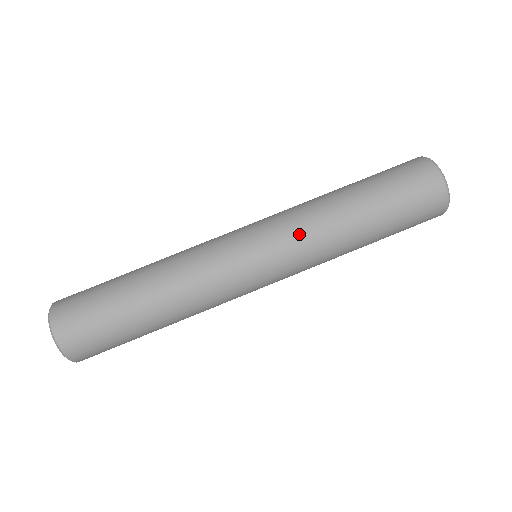
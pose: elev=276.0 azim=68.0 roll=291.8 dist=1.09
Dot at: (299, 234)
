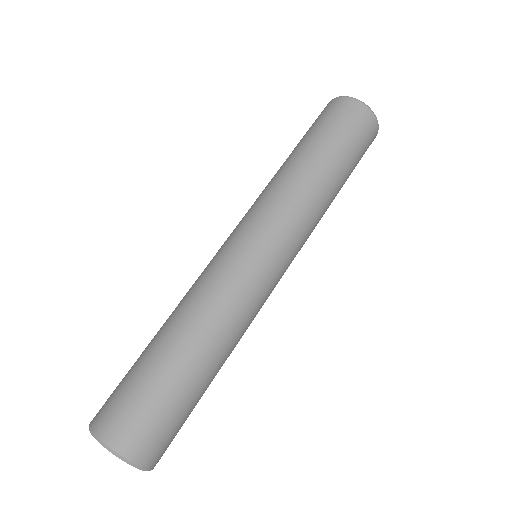
Dot at: (274, 202)
